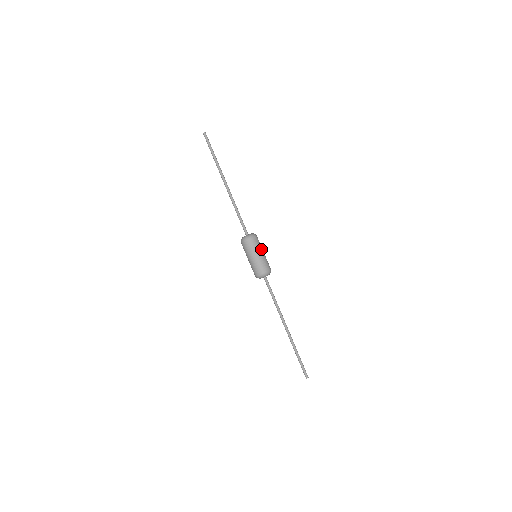
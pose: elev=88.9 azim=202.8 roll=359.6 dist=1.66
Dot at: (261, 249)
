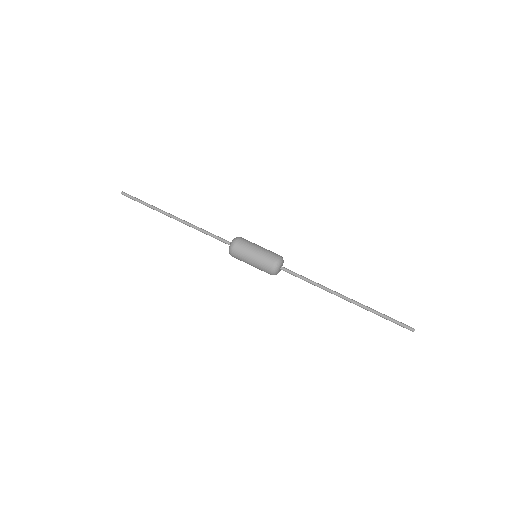
Dot at: (253, 246)
